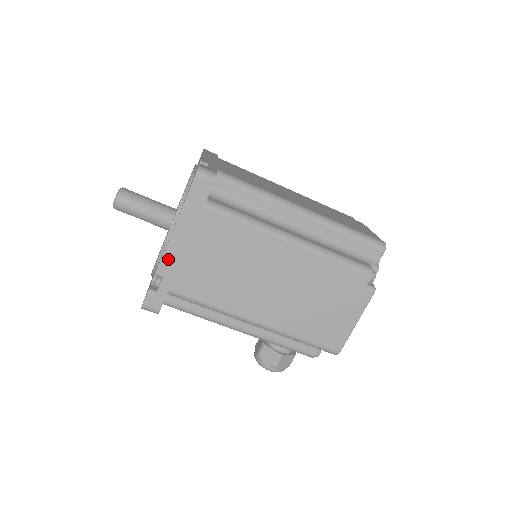
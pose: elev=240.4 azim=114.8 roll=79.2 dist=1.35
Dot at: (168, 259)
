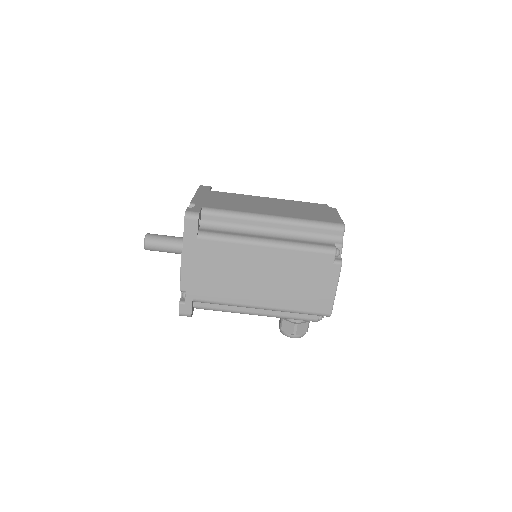
Dot at: (185, 279)
